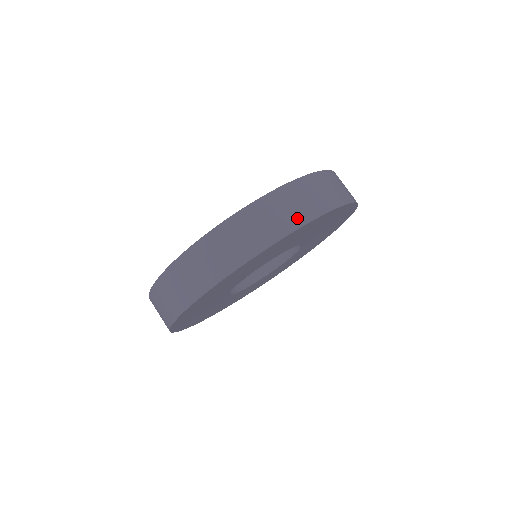
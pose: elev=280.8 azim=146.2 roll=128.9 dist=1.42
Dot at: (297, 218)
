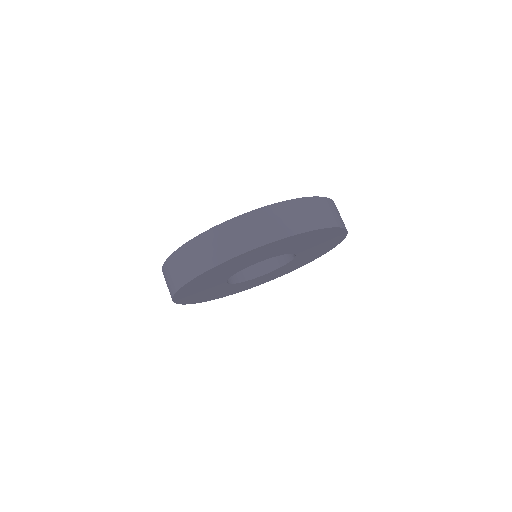
Dot at: (226, 252)
